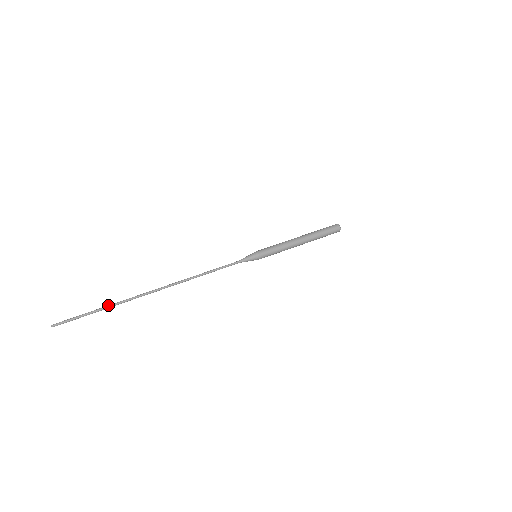
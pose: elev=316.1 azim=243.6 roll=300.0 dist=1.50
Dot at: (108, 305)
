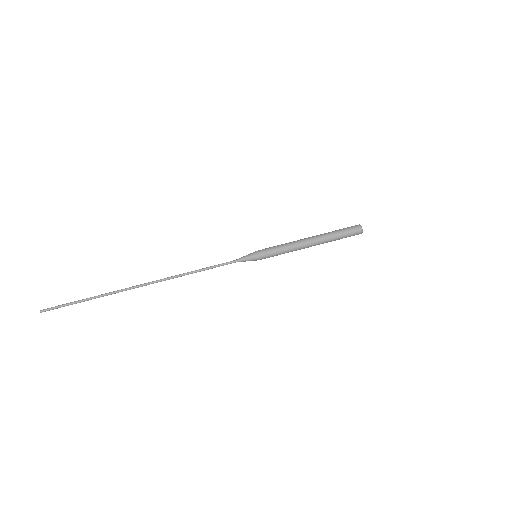
Dot at: (95, 296)
